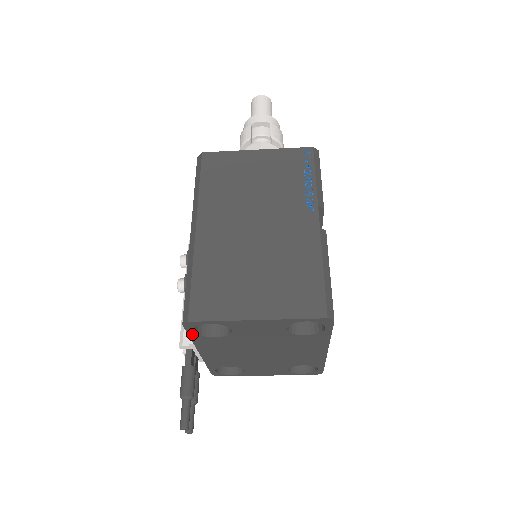
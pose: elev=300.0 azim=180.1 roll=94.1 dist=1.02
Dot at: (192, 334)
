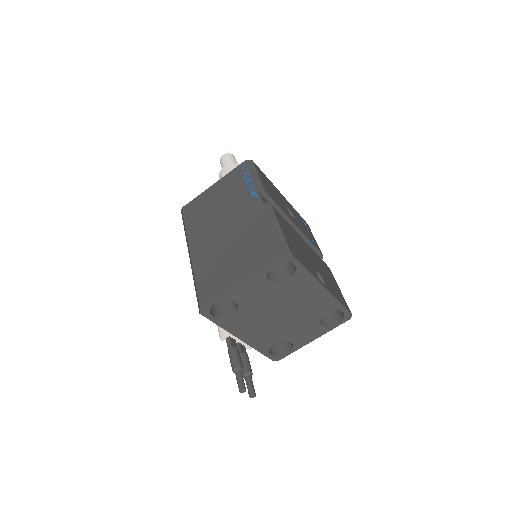
Dot at: (215, 320)
